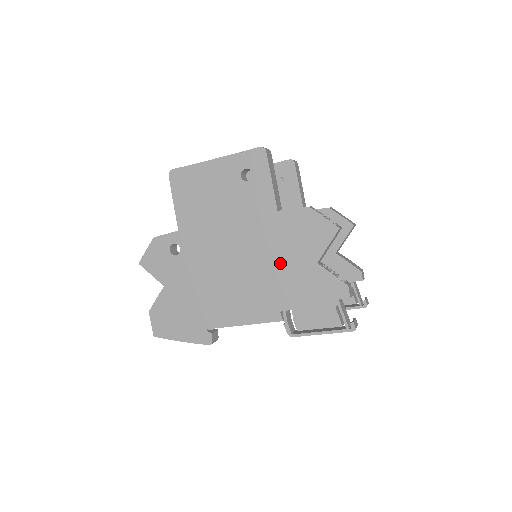
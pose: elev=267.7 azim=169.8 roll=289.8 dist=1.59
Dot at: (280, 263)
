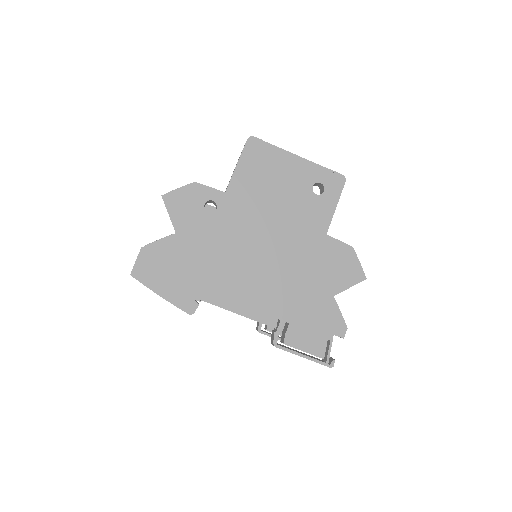
Dot at: (303, 278)
